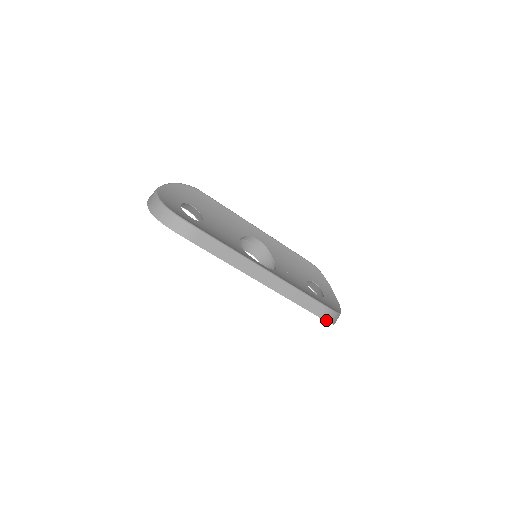
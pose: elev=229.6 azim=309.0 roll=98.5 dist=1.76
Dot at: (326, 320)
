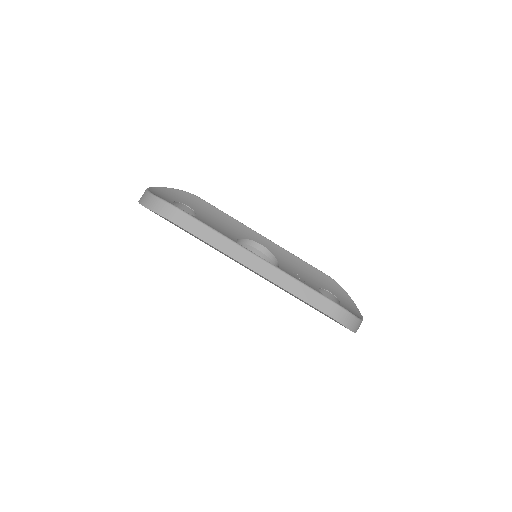
Dot at: (337, 320)
